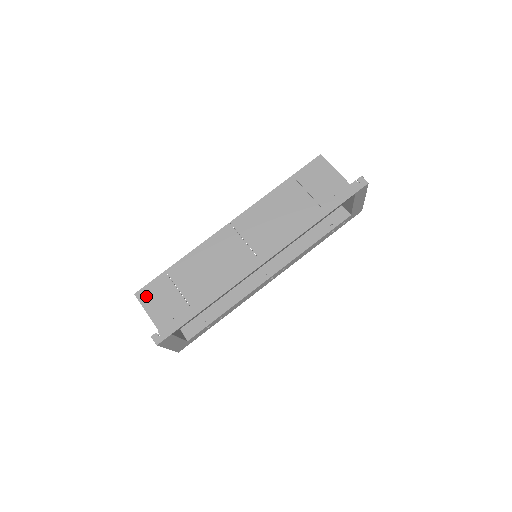
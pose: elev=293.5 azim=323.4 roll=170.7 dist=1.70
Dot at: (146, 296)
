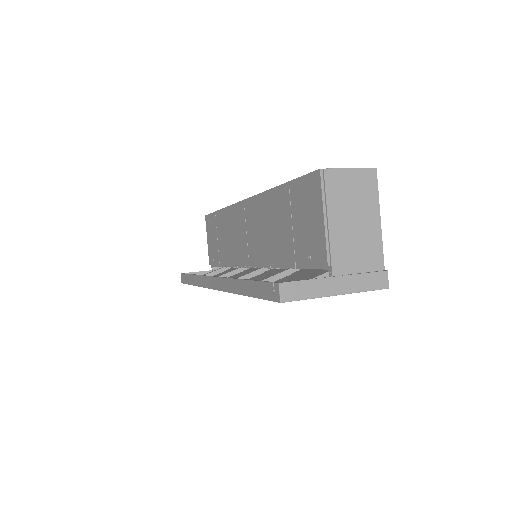
Dot at: (208, 224)
